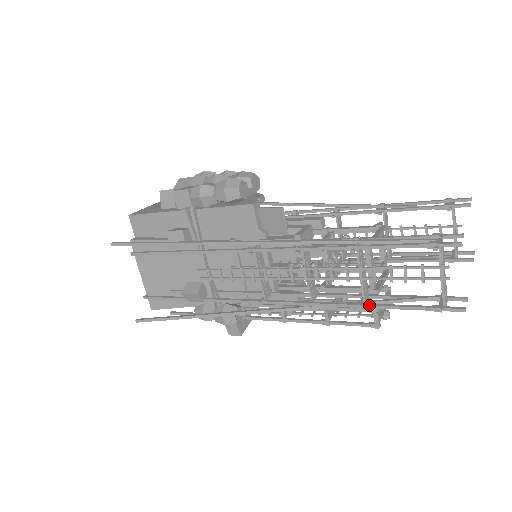
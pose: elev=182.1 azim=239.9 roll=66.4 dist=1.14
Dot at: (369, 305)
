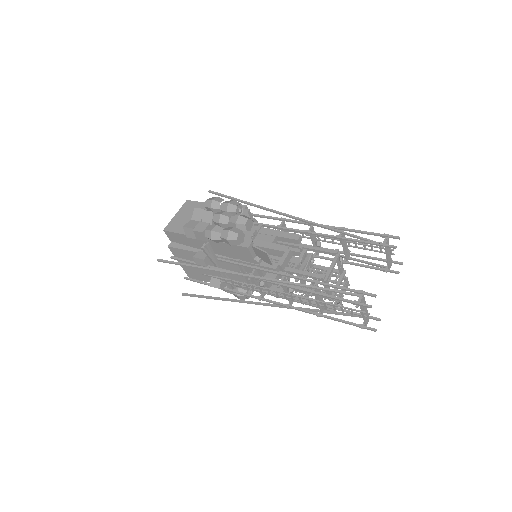
Dot at: (324, 316)
